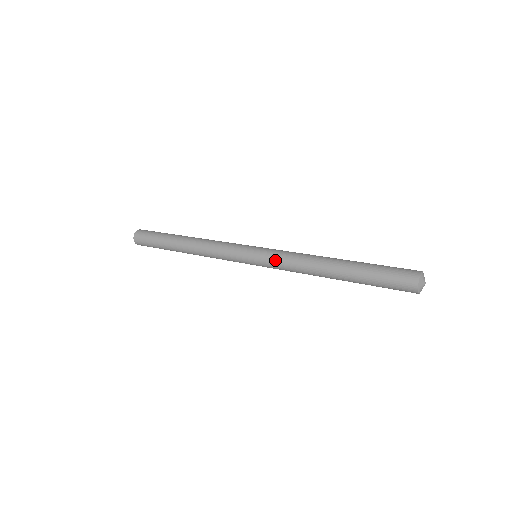
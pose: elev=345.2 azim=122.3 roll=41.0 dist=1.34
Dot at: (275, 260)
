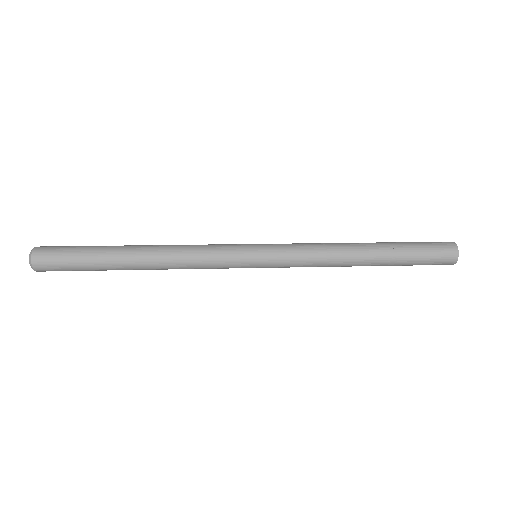
Dot at: (293, 256)
